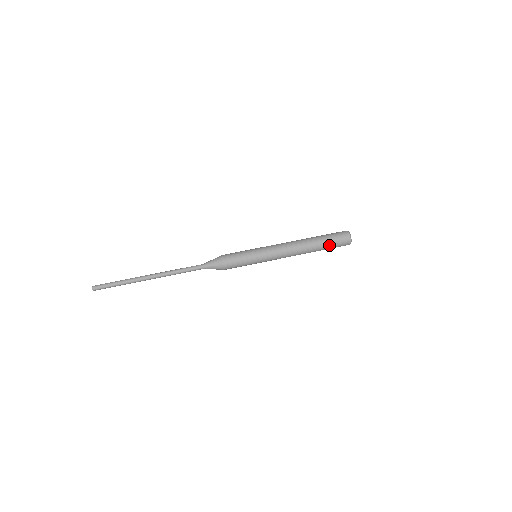
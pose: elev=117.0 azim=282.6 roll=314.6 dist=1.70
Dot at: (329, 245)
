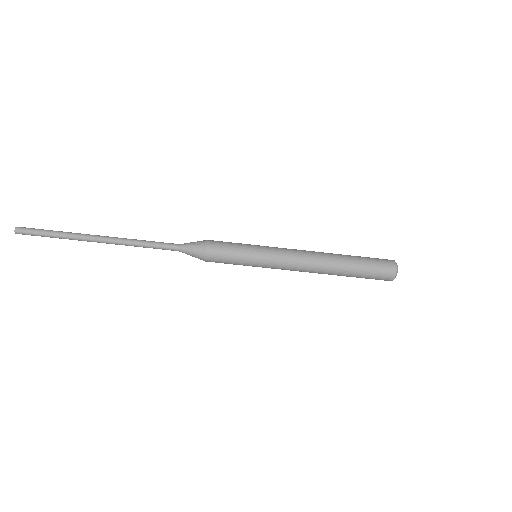
Dot at: (359, 277)
